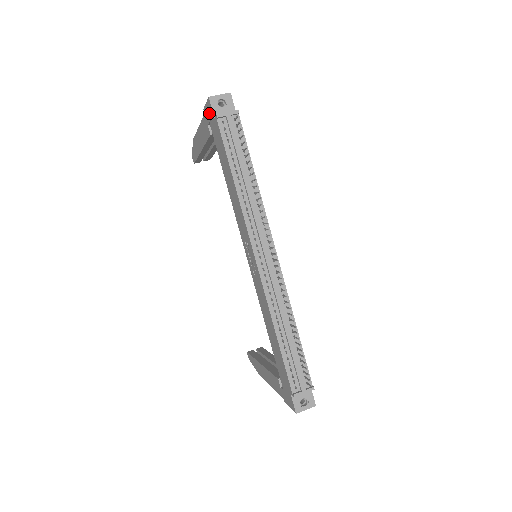
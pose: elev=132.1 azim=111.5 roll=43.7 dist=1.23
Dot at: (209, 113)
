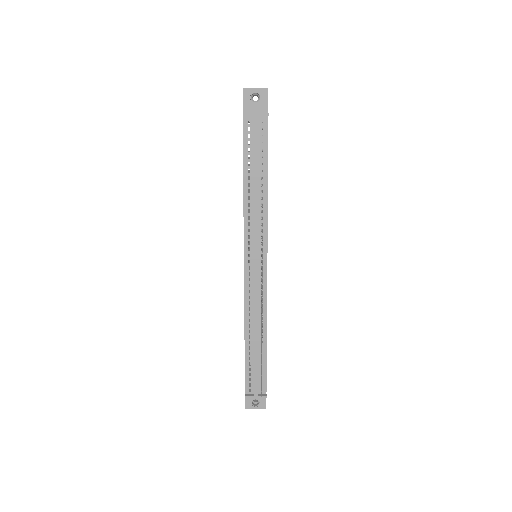
Dot at: occluded
